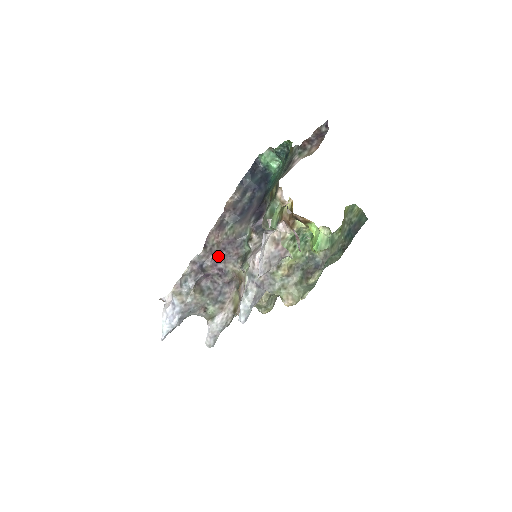
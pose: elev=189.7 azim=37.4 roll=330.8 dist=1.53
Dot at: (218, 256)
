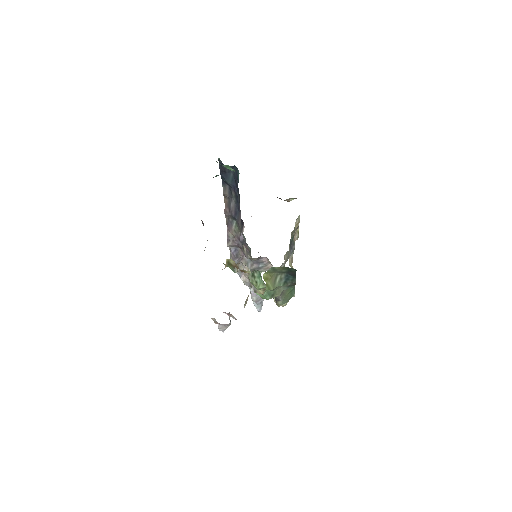
Dot at: occluded
